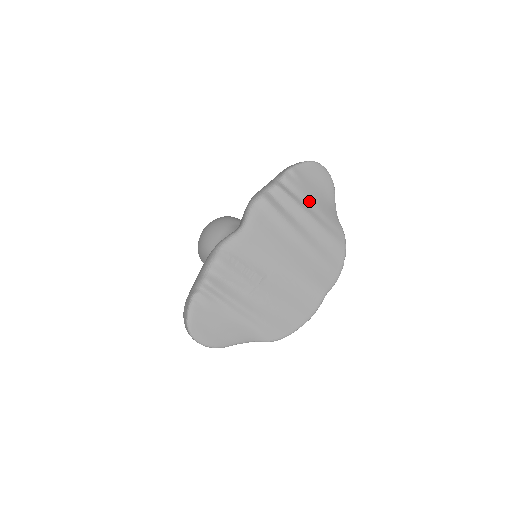
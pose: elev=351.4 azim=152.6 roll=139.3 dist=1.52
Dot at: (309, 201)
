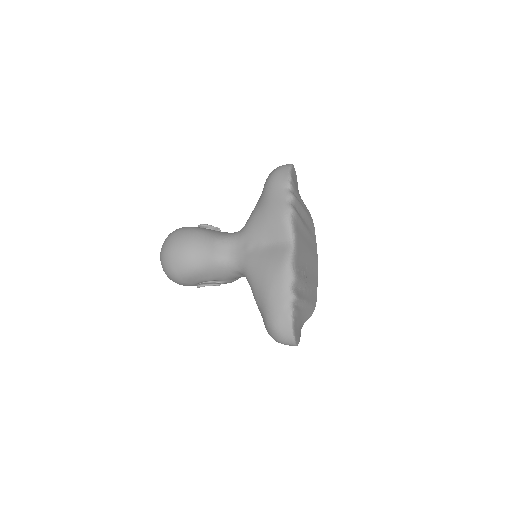
Dot at: (300, 198)
